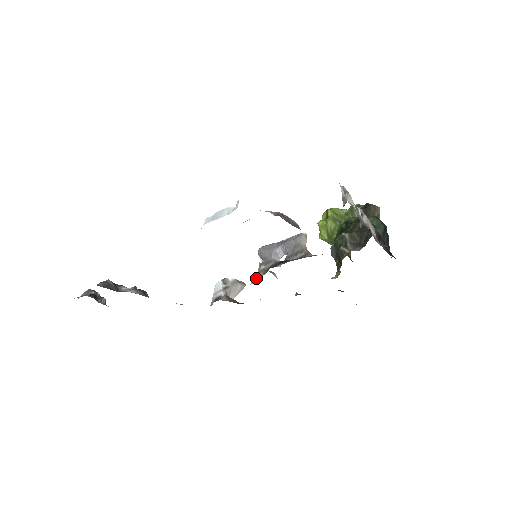
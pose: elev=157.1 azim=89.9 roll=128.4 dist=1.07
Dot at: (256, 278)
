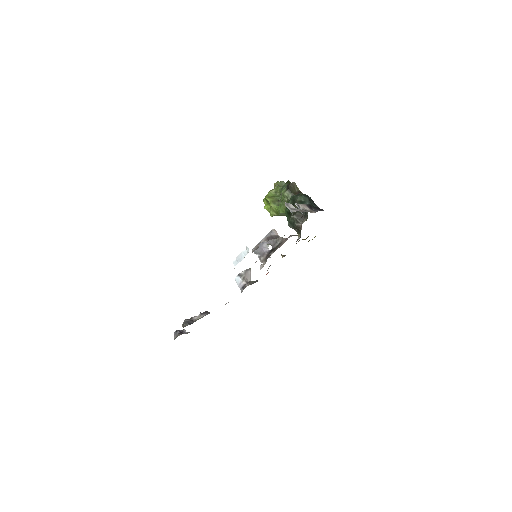
Dot at: (261, 265)
